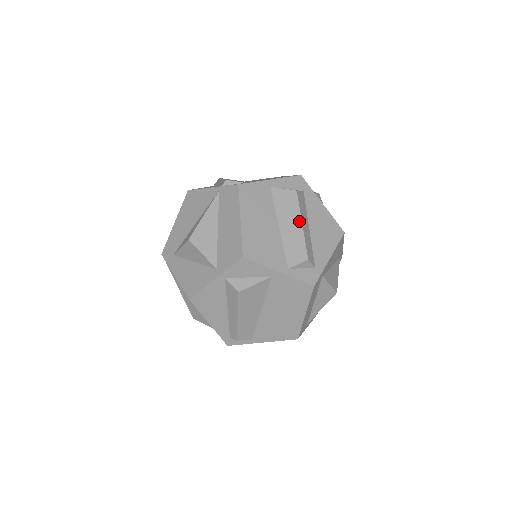
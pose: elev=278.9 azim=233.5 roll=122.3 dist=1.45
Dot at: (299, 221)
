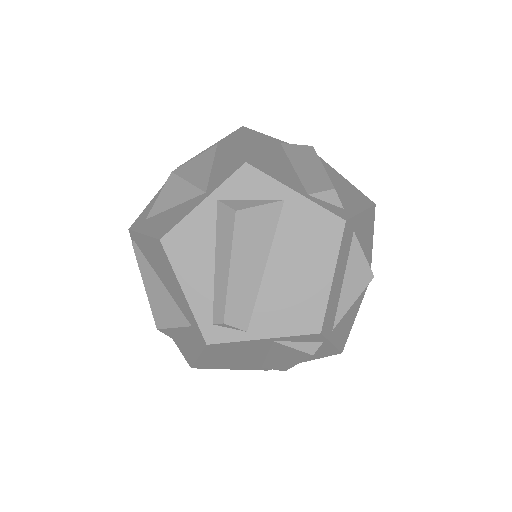
Dot at: (318, 163)
